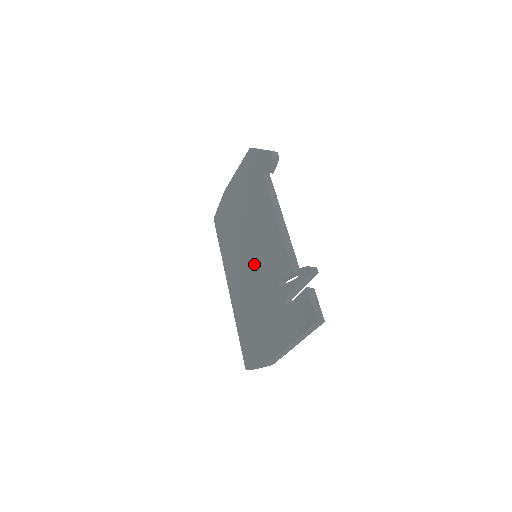
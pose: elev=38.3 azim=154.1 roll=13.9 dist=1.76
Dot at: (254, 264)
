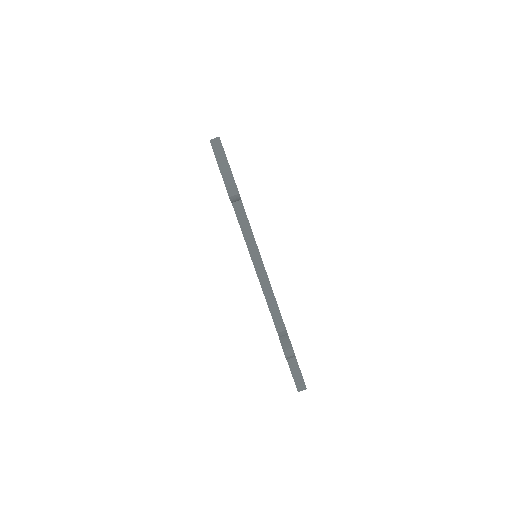
Dot at: occluded
